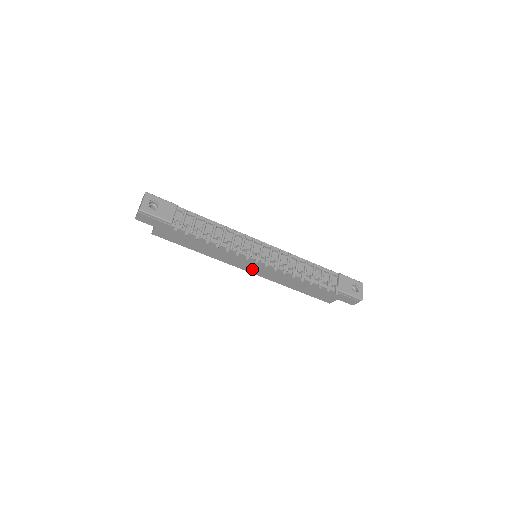
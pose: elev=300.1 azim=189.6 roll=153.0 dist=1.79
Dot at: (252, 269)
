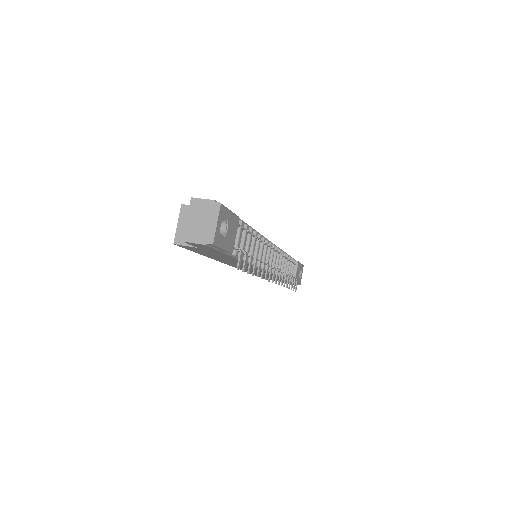
Dot at: occluded
